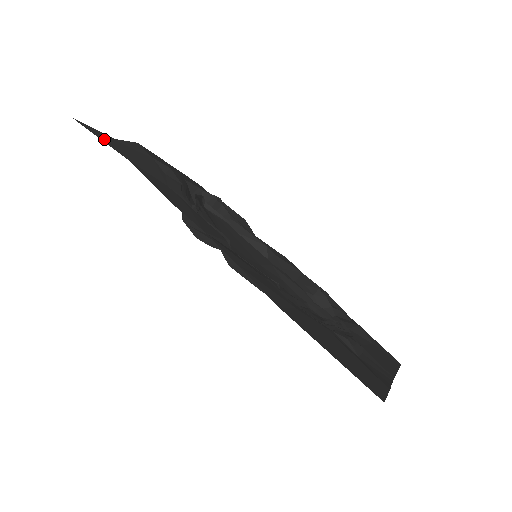
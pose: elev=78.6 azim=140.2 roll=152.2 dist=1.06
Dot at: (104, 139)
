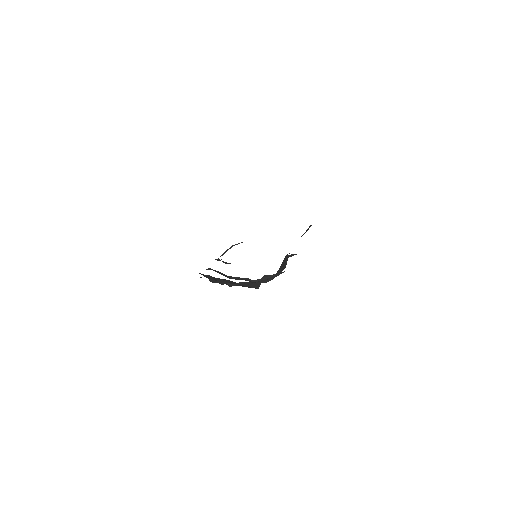
Dot at: occluded
